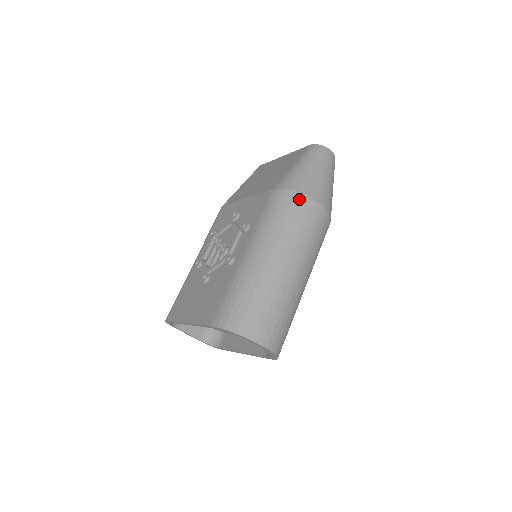
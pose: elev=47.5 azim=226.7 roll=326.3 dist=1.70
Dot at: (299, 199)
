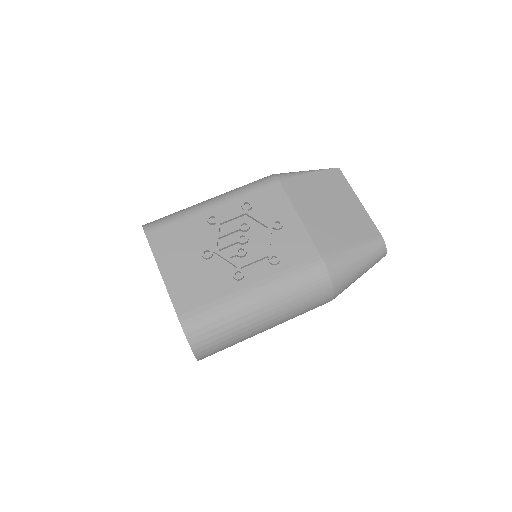
Dot at: (327, 289)
